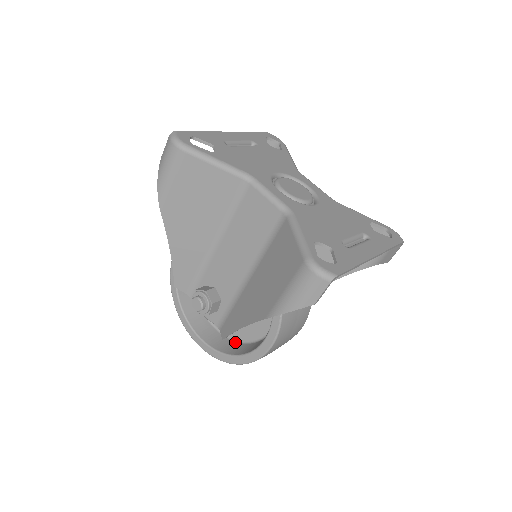
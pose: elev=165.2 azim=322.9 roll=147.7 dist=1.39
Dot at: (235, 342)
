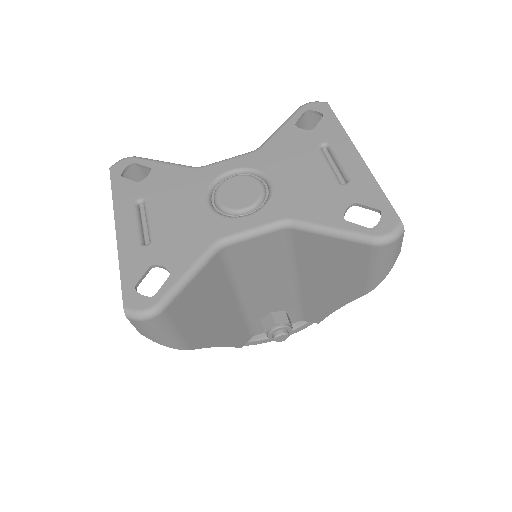
Dot at: occluded
